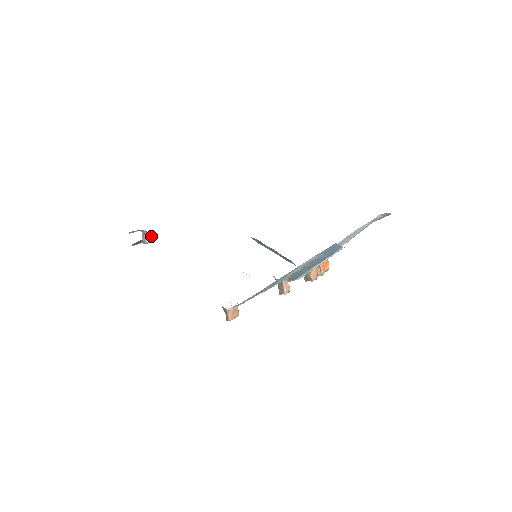
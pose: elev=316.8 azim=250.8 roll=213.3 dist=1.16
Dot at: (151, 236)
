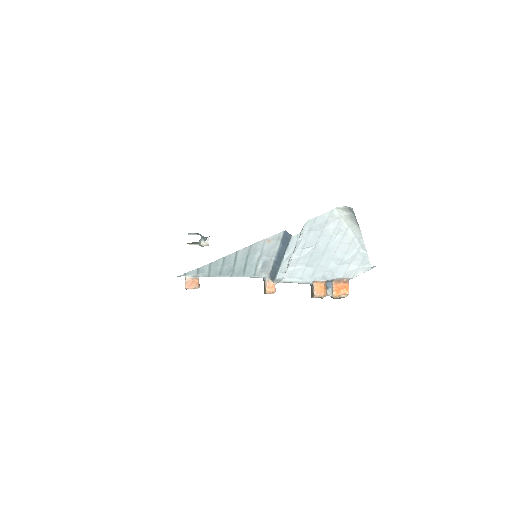
Dot at: (204, 240)
